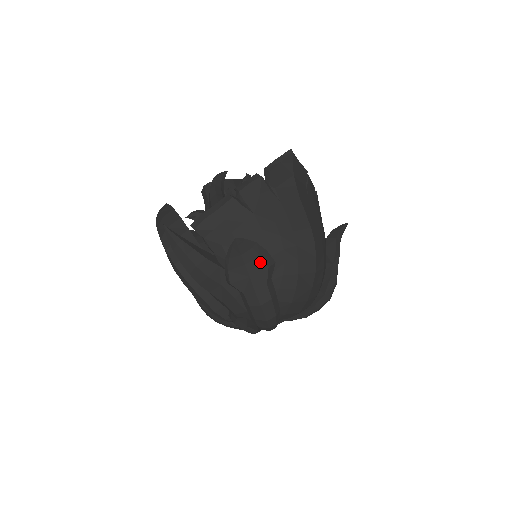
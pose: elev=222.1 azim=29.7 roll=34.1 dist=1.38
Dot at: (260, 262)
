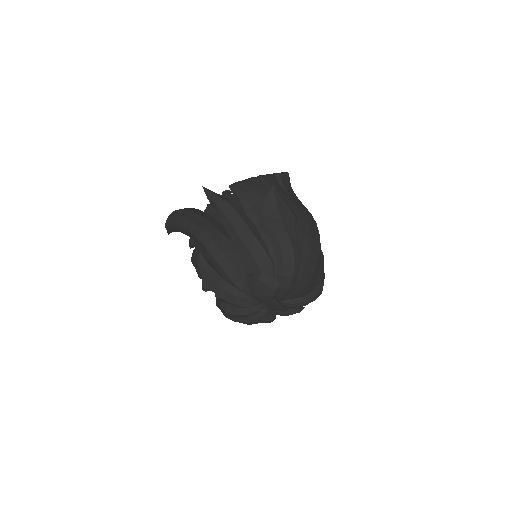
Dot at: (289, 212)
